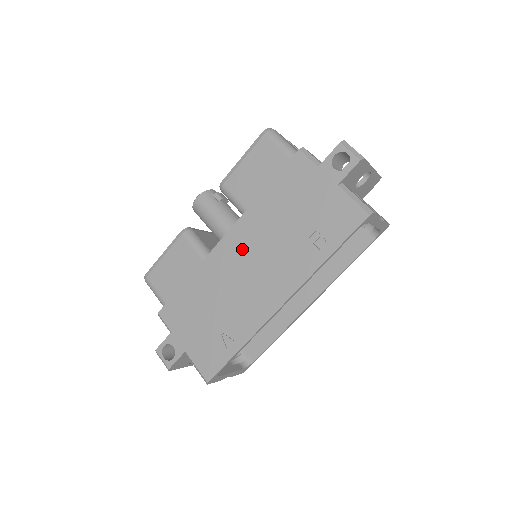
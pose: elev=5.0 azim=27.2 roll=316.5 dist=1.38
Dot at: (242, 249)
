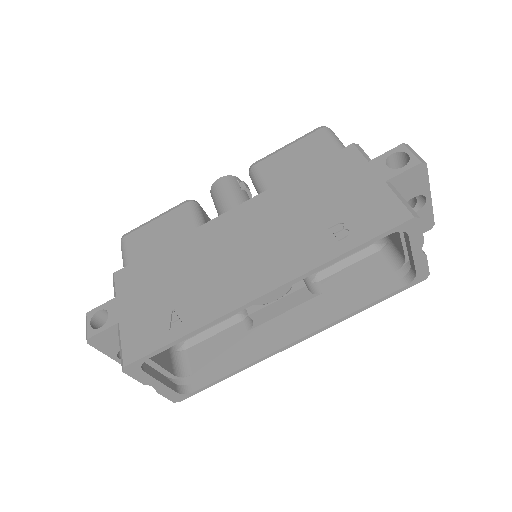
Dot at: (244, 226)
